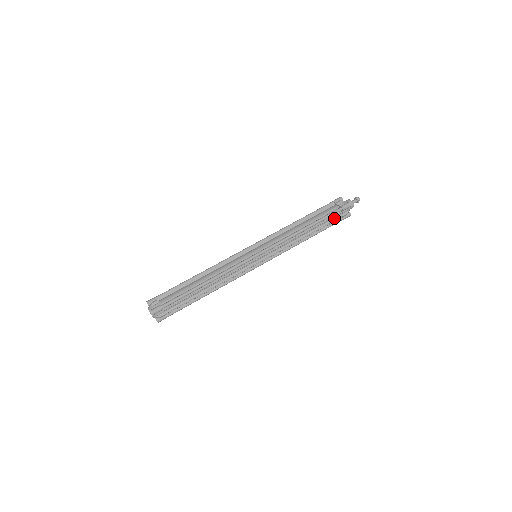
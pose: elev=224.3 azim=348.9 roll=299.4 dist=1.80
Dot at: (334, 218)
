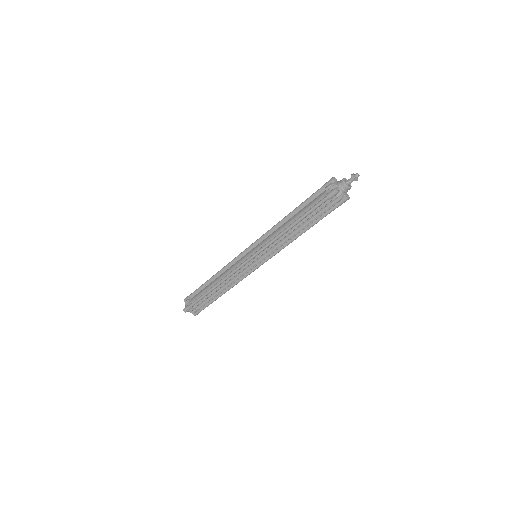
Dot at: (325, 207)
